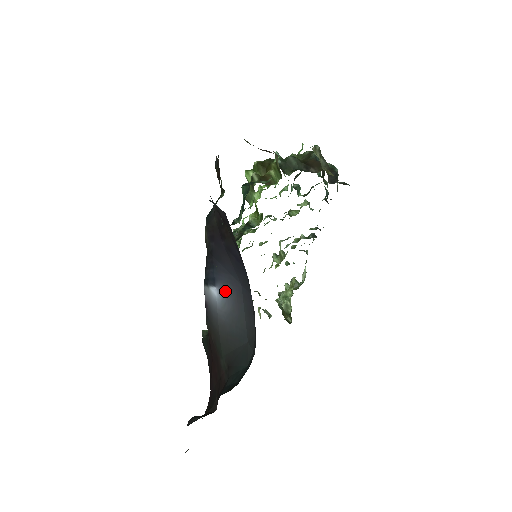
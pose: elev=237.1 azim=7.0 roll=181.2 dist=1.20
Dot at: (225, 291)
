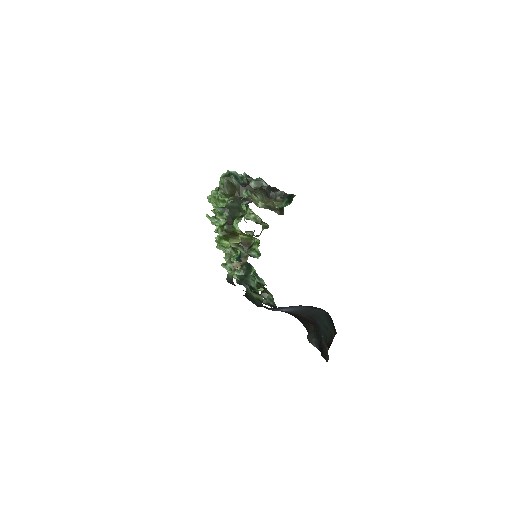
Dot at: occluded
